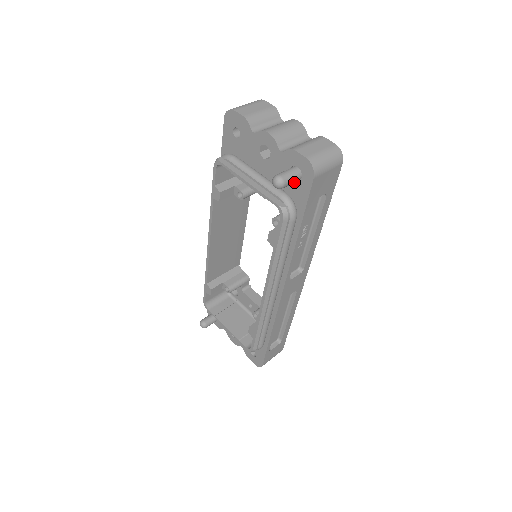
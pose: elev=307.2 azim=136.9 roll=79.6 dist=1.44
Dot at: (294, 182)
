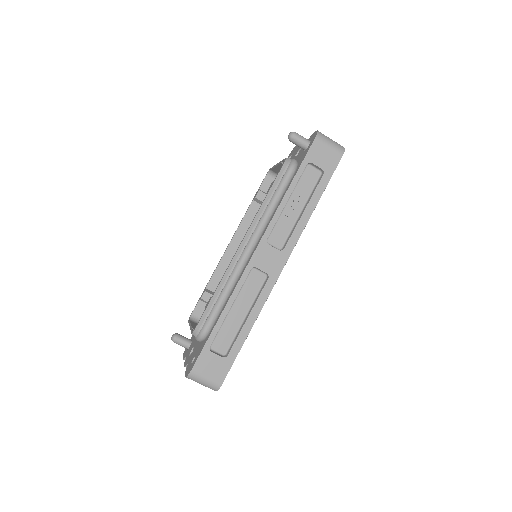
Dot at: (303, 145)
